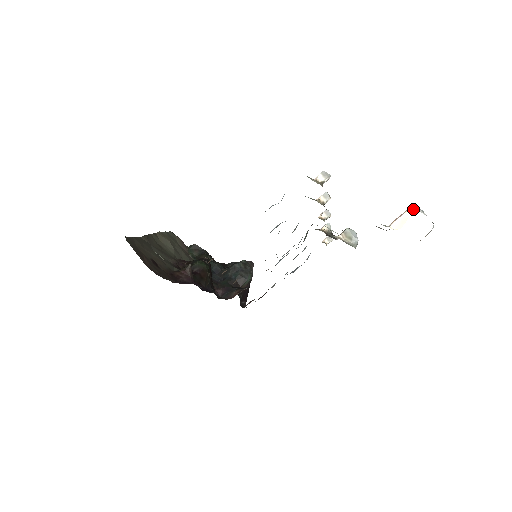
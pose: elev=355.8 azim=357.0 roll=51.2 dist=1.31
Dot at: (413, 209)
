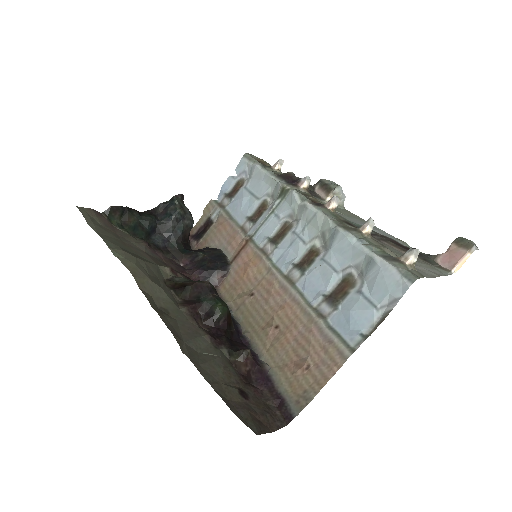
Dot at: (473, 250)
